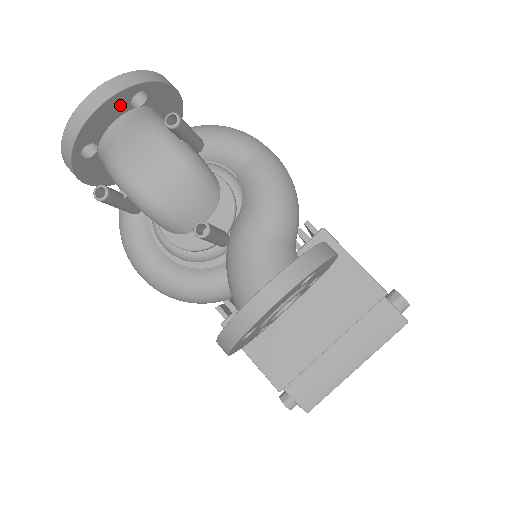
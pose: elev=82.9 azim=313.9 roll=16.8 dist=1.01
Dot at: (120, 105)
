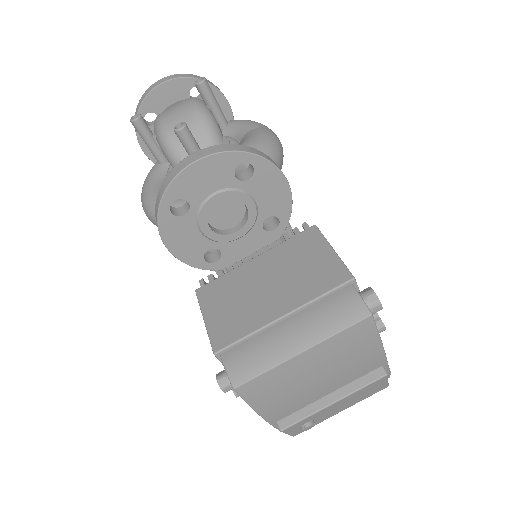
Dot at: (181, 90)
